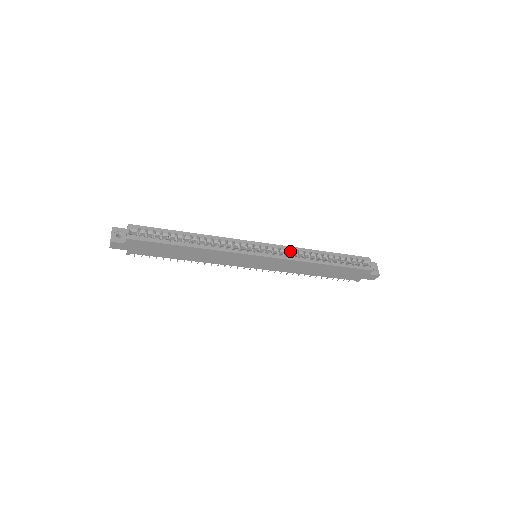
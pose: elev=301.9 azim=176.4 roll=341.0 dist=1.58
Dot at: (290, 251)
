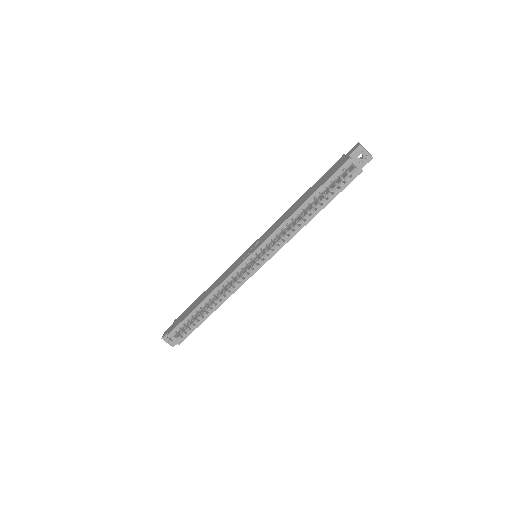
Dot at: (276, 237)
